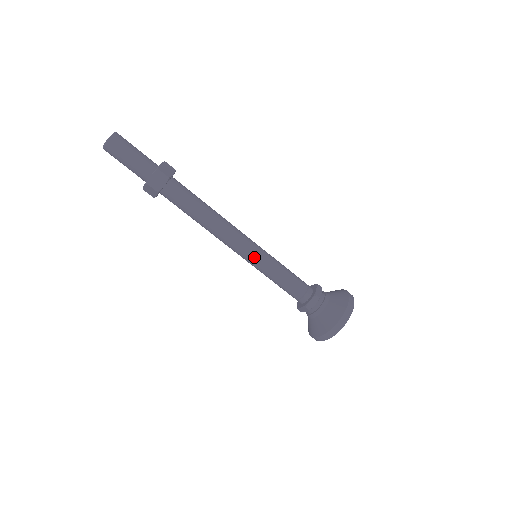
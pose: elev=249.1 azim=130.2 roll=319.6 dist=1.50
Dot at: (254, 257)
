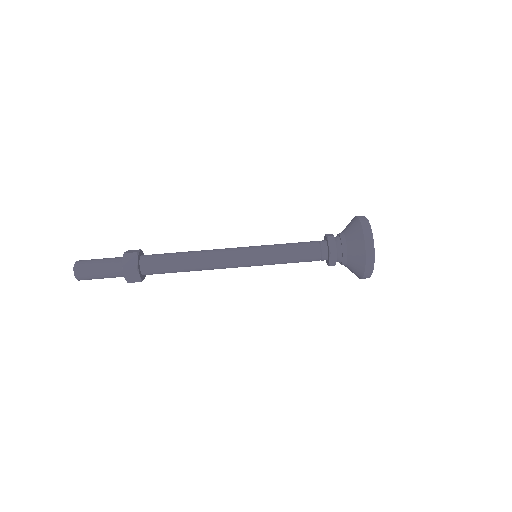
Dot at: (253, 263)
